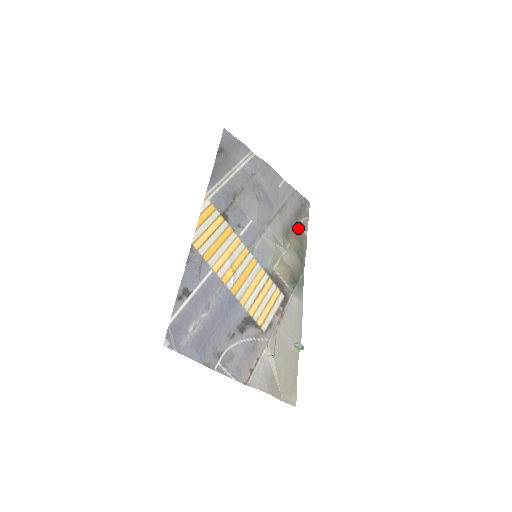
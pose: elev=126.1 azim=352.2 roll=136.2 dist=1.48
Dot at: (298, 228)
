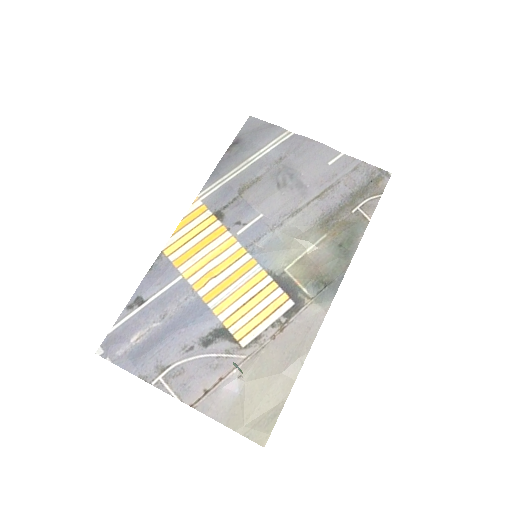
Dot at: (353, 212)
